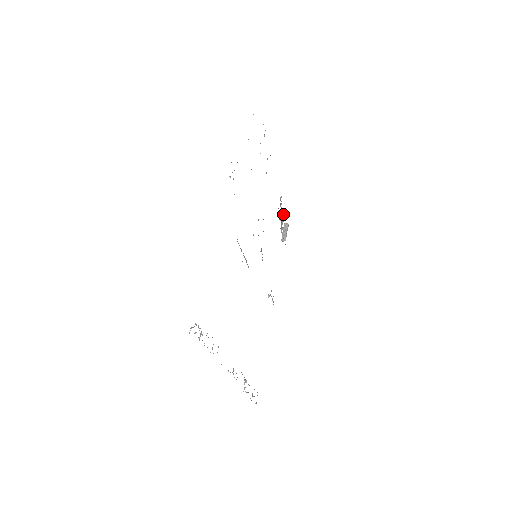
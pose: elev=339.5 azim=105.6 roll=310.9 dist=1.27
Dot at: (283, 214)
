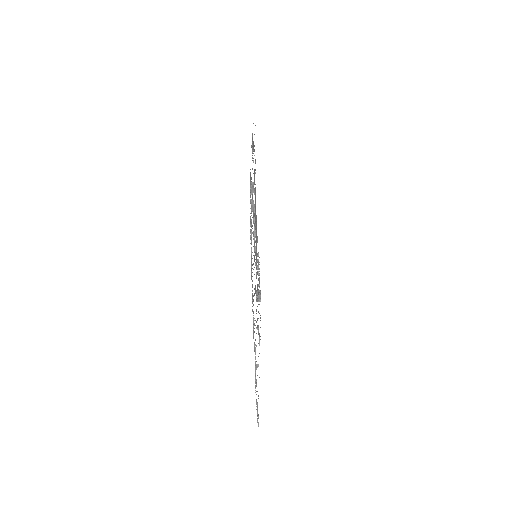
Dot at: occluded
